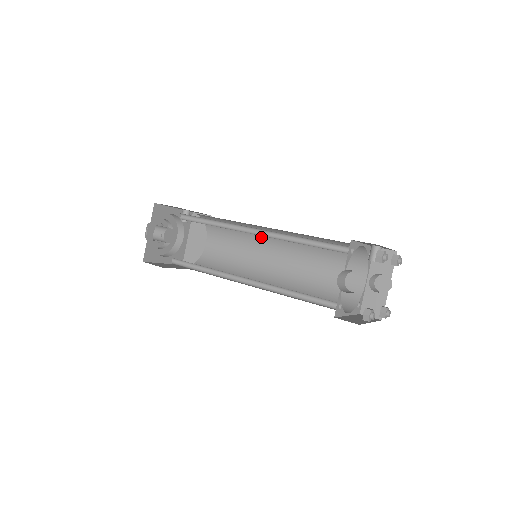
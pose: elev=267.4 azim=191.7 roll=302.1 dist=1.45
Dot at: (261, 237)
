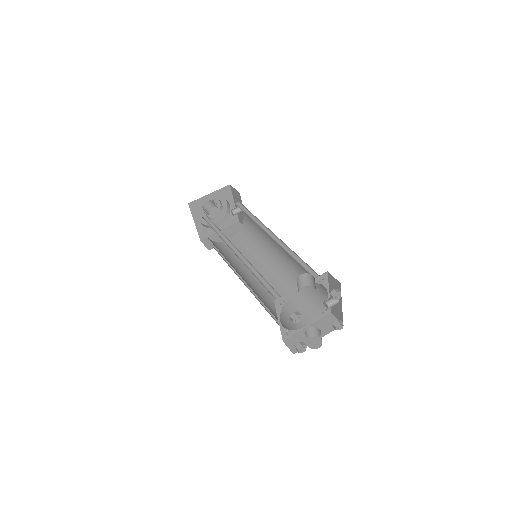
Dot at: (267, 257)
